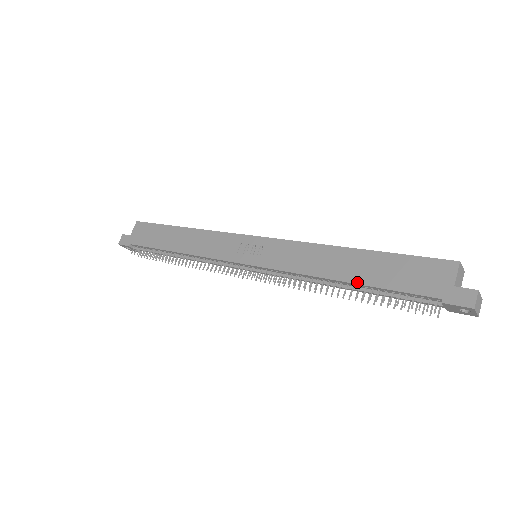
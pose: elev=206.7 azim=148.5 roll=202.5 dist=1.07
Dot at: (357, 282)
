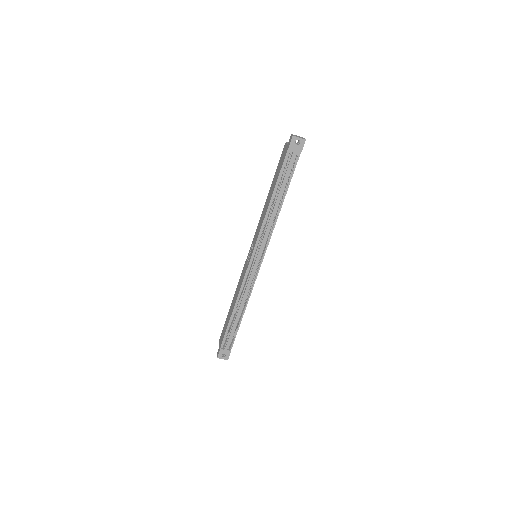
Dot at: (273, 191)
